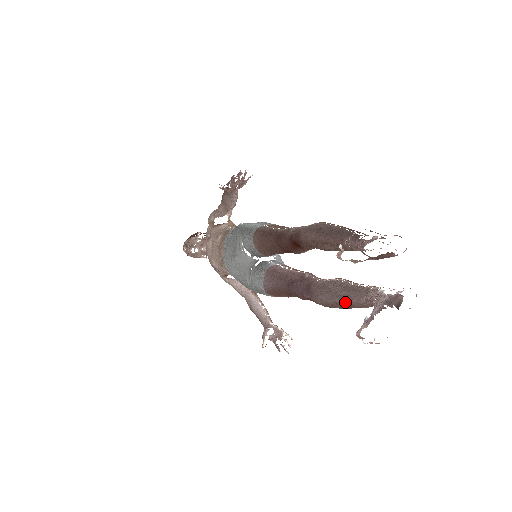
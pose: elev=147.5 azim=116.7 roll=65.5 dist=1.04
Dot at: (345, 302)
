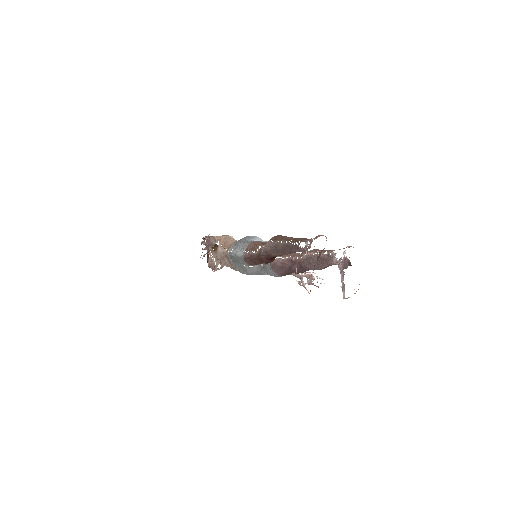
Dot at: (325, 267)
